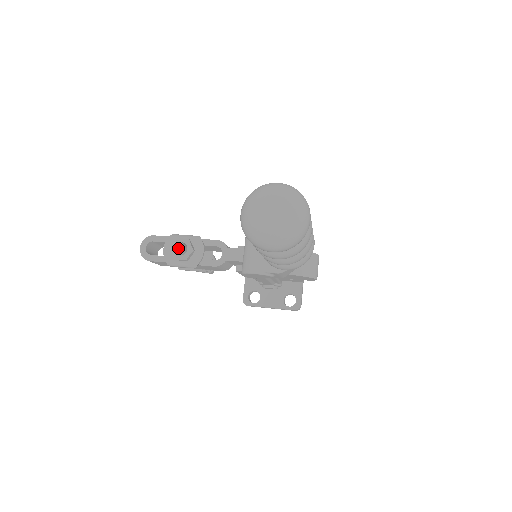
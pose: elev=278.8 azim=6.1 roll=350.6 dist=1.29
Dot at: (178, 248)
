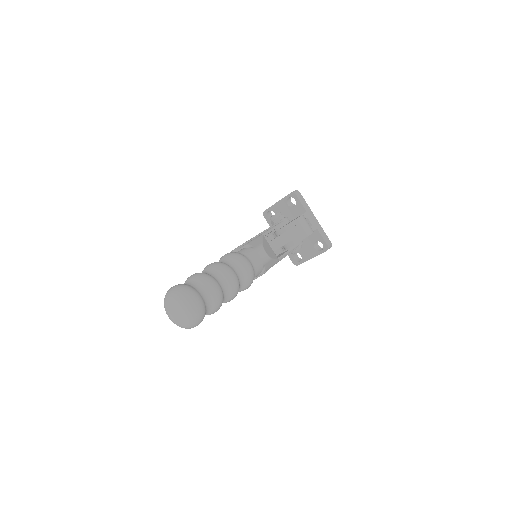
Dot at: occluded
